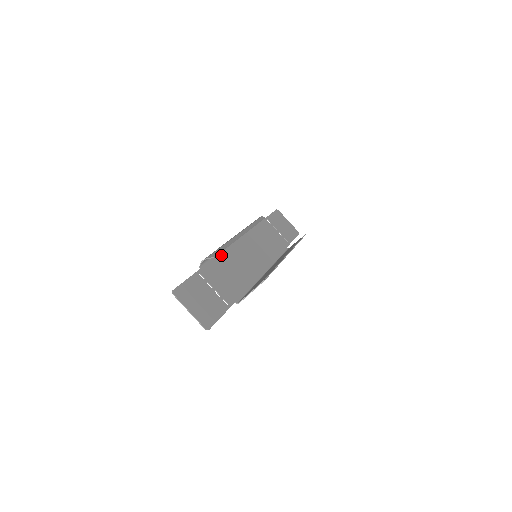
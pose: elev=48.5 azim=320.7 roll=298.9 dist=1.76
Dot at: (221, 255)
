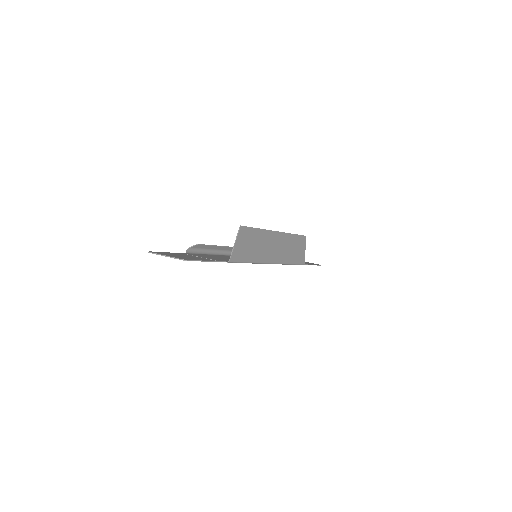
Dot at: (214, 255)
